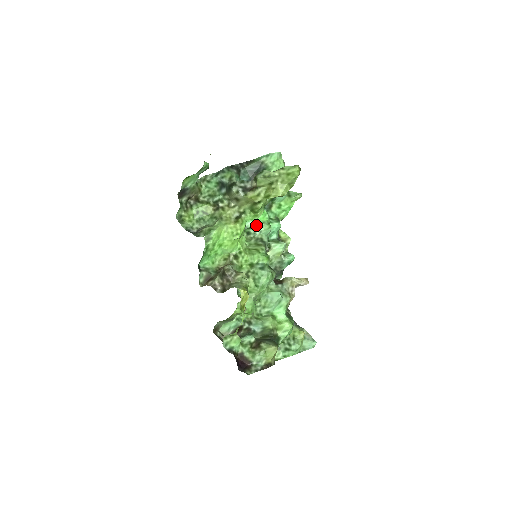
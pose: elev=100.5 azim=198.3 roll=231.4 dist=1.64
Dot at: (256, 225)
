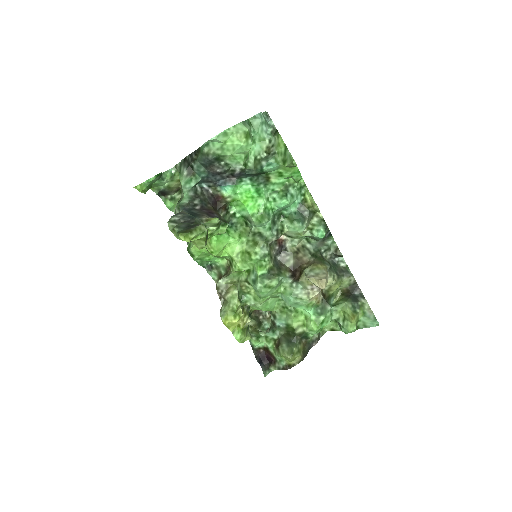
Dot at: (248, 217)
